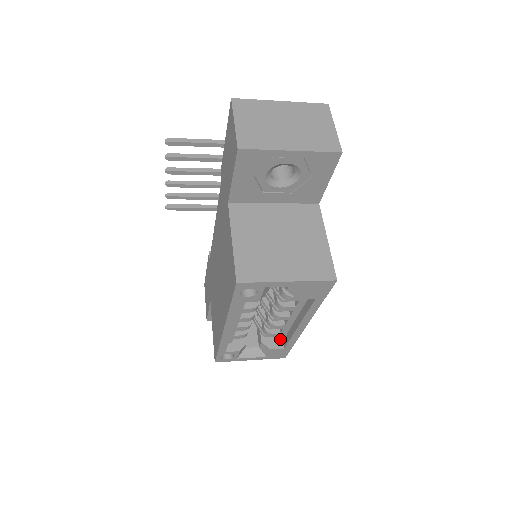
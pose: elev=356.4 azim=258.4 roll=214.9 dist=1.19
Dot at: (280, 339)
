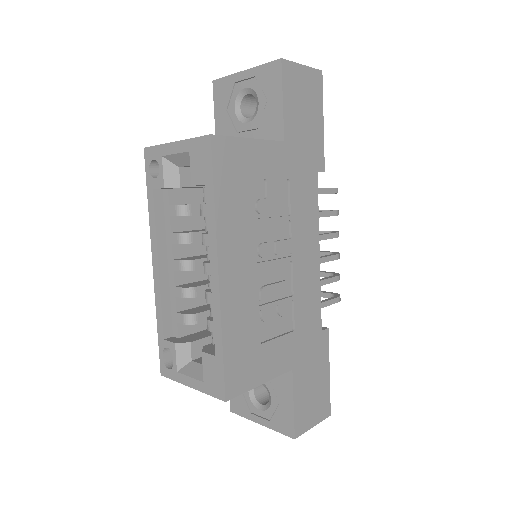
Dot at: occluded
